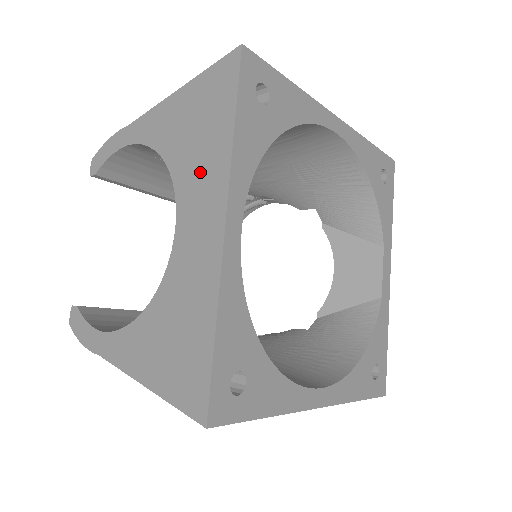
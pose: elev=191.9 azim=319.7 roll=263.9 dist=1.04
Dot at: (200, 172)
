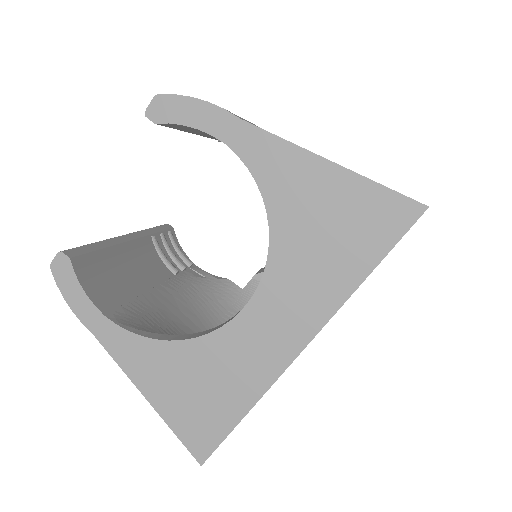
Dot at: (305, 281)
